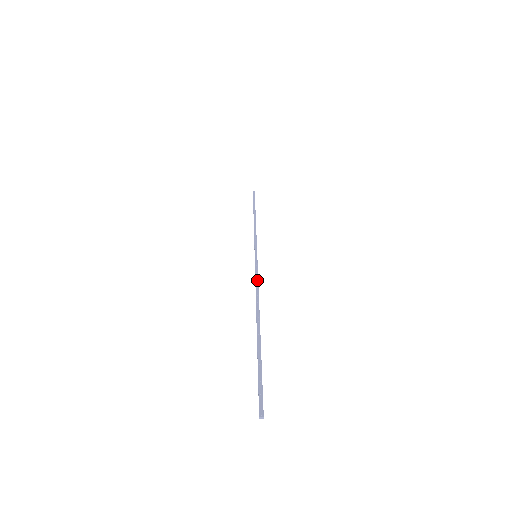
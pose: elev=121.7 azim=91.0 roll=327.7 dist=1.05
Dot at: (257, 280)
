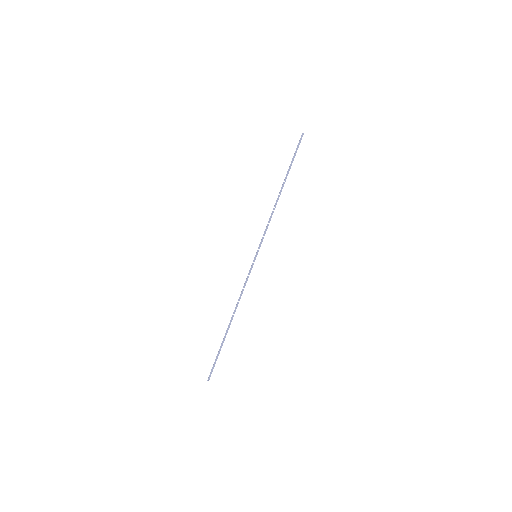
Dot at: occluded
